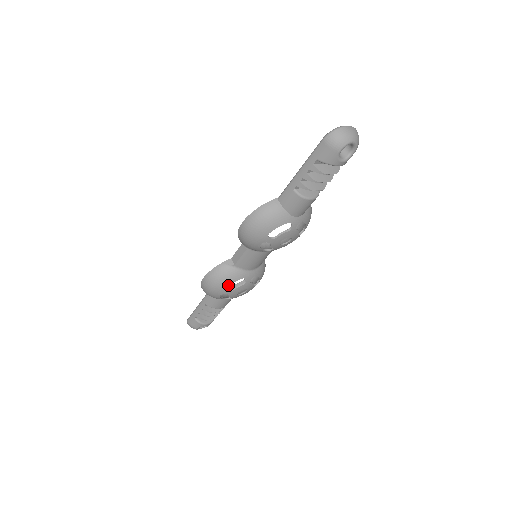
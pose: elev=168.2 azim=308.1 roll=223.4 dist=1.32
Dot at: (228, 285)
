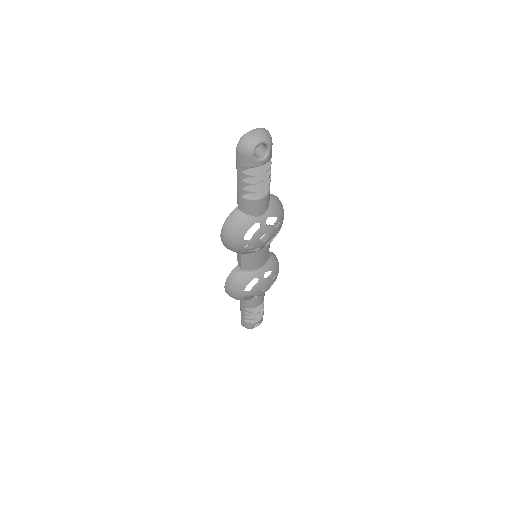
Dot at: (244, 288)
